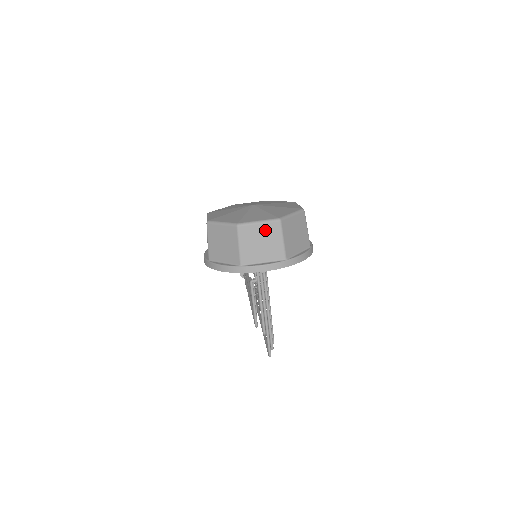
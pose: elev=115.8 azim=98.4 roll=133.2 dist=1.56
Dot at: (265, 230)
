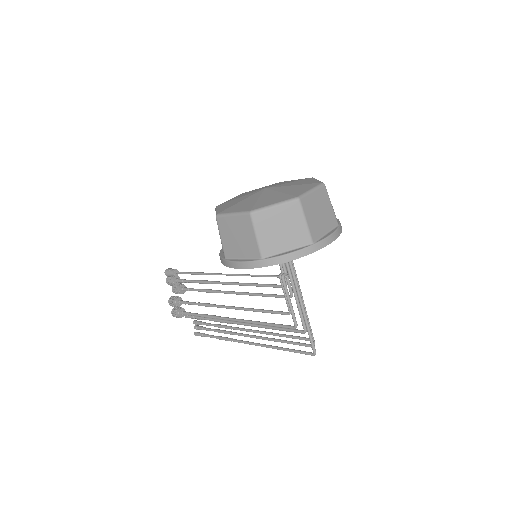
Dot at: (318, 198)
